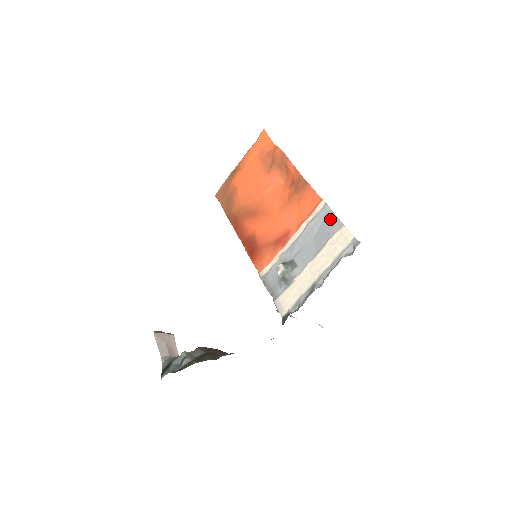
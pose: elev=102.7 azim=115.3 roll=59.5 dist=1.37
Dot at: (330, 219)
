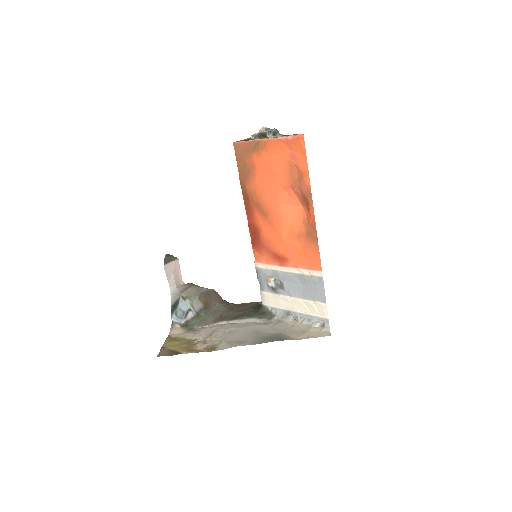
Dot at: (320, 290)
